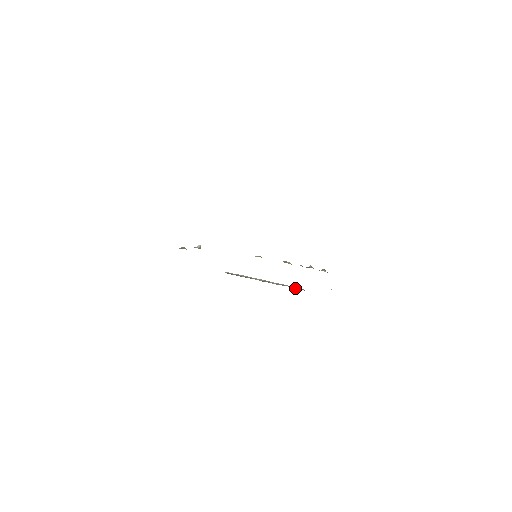
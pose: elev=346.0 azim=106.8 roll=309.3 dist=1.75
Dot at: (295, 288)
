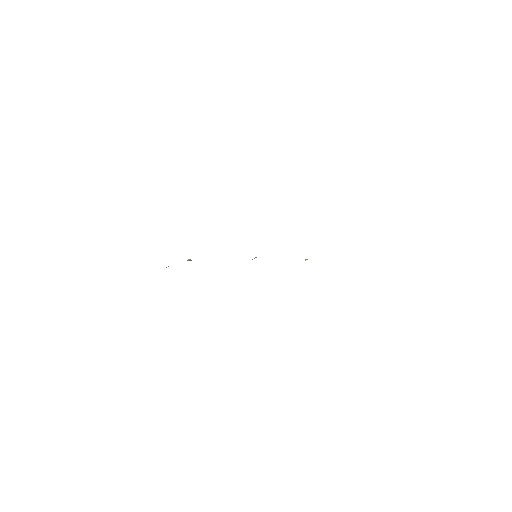
Dot at: occluded
